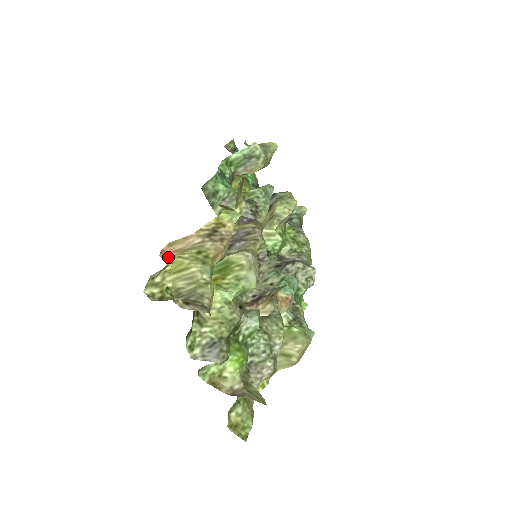
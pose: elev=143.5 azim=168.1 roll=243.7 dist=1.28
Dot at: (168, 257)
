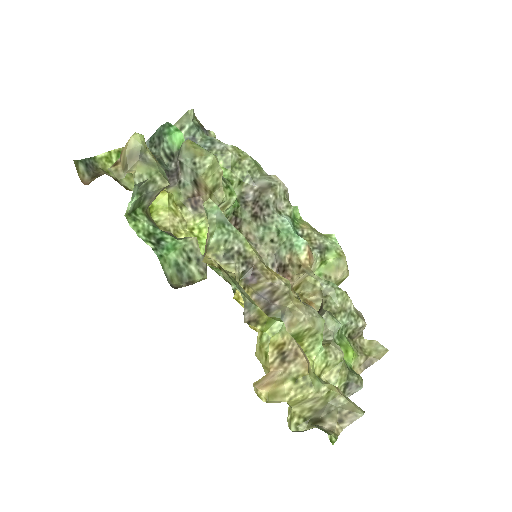
Dot at: (267, 392)
